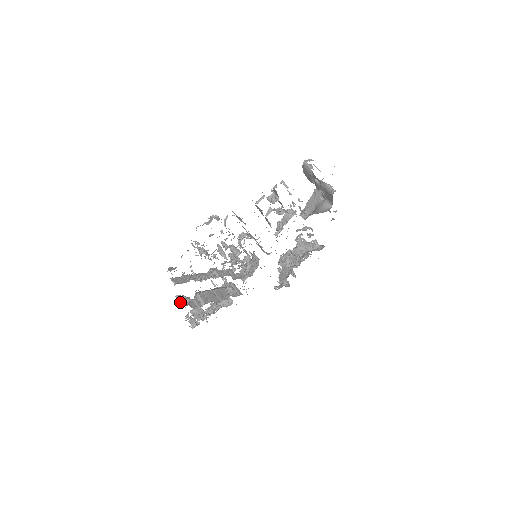
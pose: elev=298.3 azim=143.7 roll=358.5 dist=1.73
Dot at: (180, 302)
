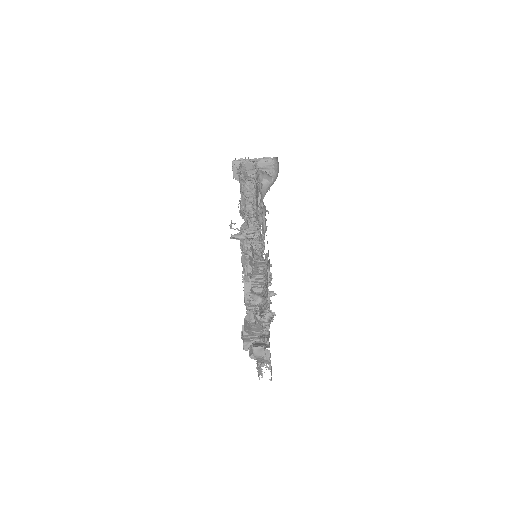
Dot at: occluded
